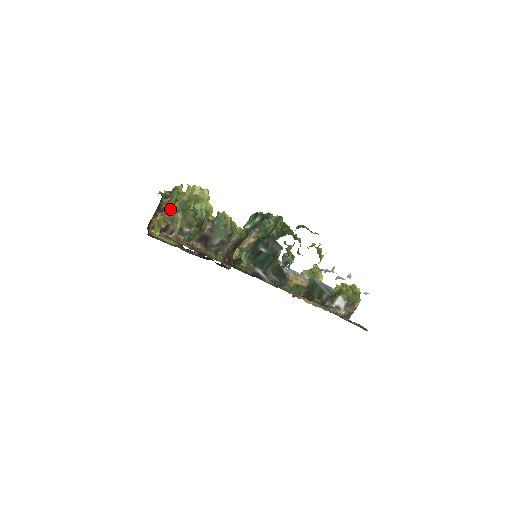
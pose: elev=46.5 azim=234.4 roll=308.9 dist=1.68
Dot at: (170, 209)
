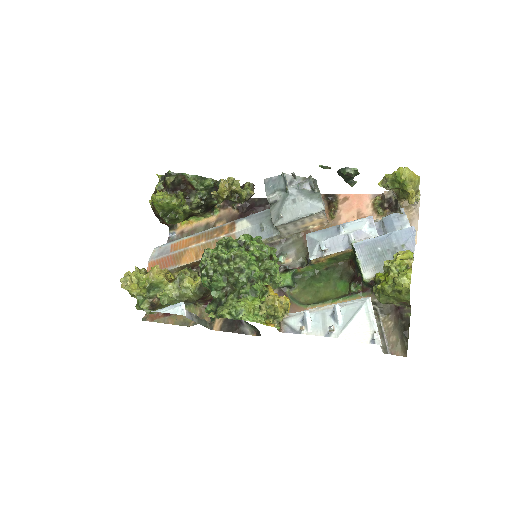
Dot at: occluded
